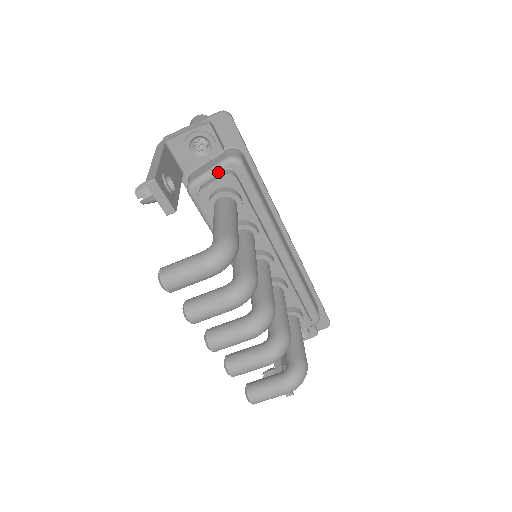
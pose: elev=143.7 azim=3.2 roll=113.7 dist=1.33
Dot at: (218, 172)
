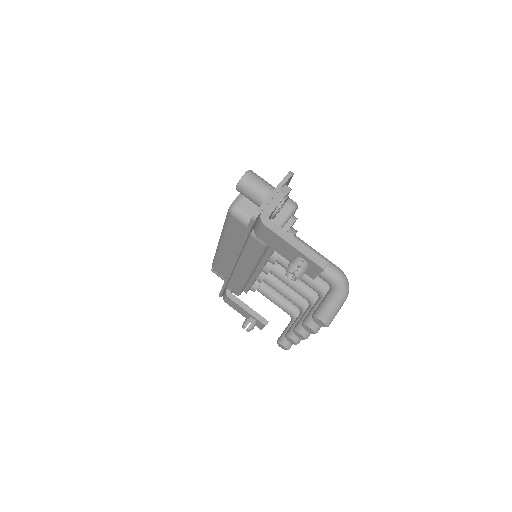
Dot at: (288, 221)
